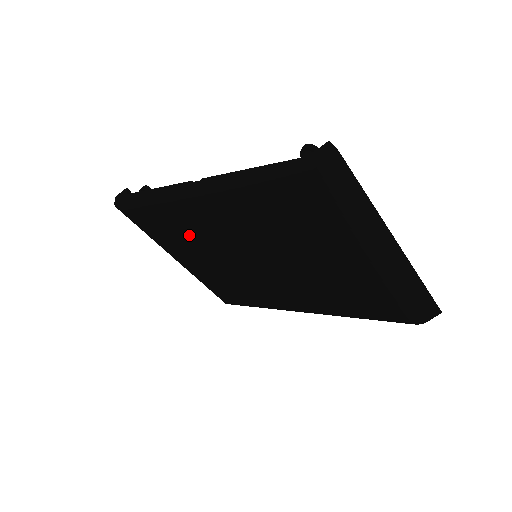
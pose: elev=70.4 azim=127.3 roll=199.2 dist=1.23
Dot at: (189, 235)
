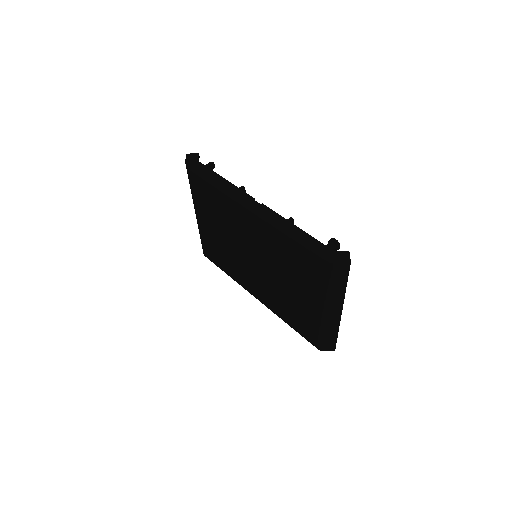
Dot at: (224, 217)
